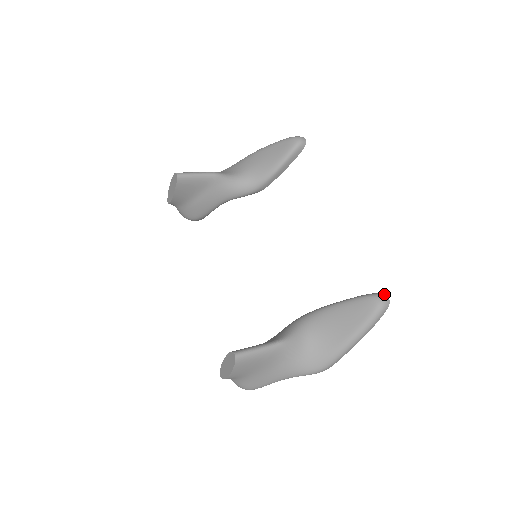
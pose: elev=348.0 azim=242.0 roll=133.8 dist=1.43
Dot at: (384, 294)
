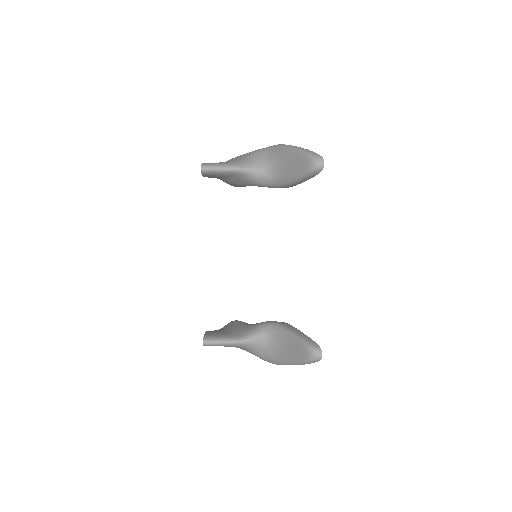
Dot at: (320, 350)
